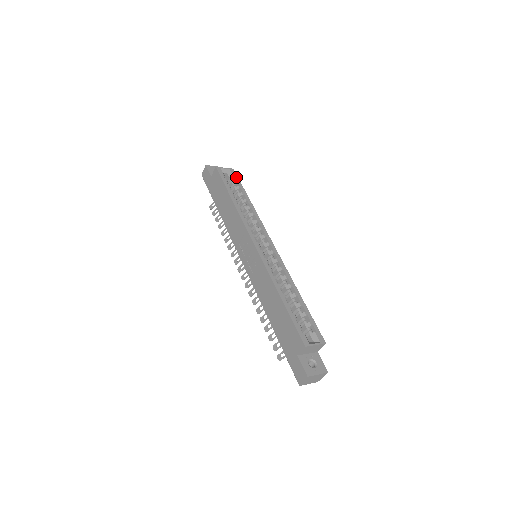
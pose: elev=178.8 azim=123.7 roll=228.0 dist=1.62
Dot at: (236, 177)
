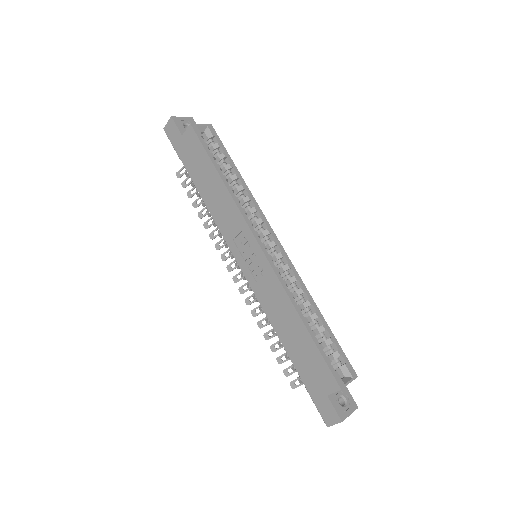
Dot at: (218, 139)
